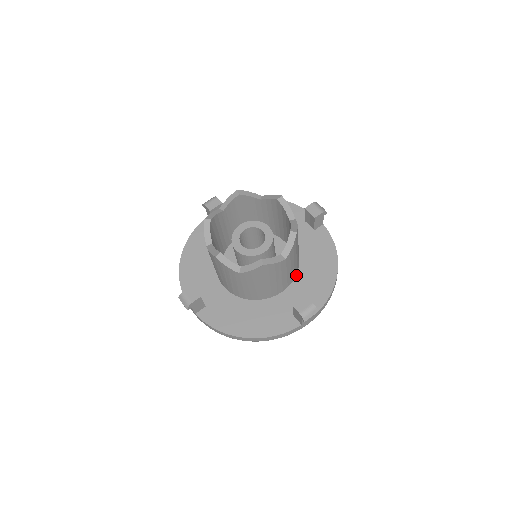
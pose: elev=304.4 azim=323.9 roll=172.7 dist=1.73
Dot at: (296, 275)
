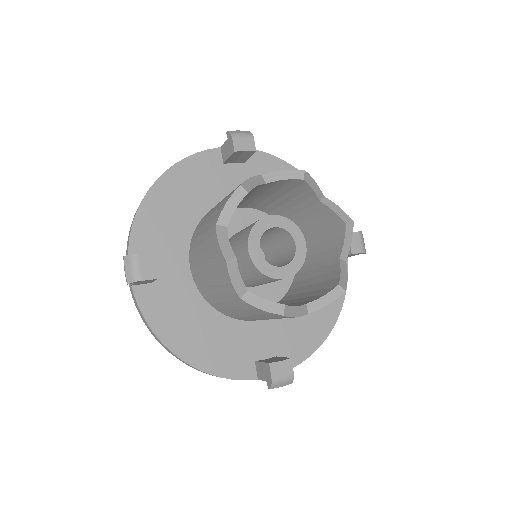
Dot at: occluded
